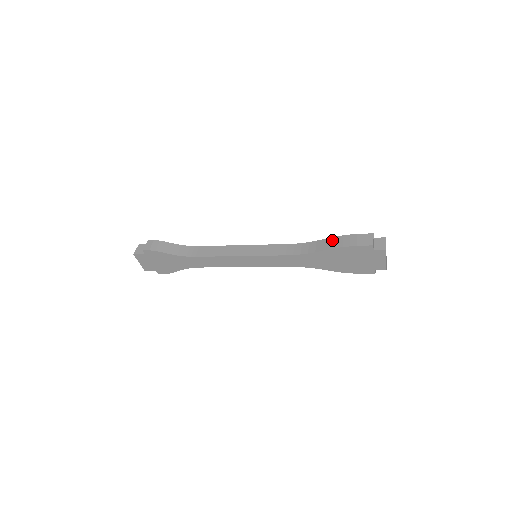
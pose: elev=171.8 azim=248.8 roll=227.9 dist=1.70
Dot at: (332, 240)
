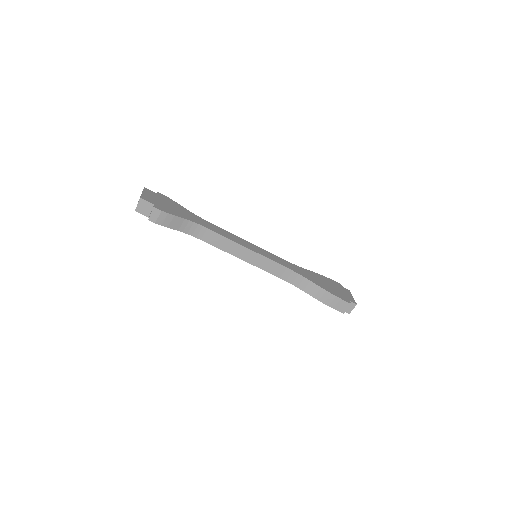
Dot at: occluded
